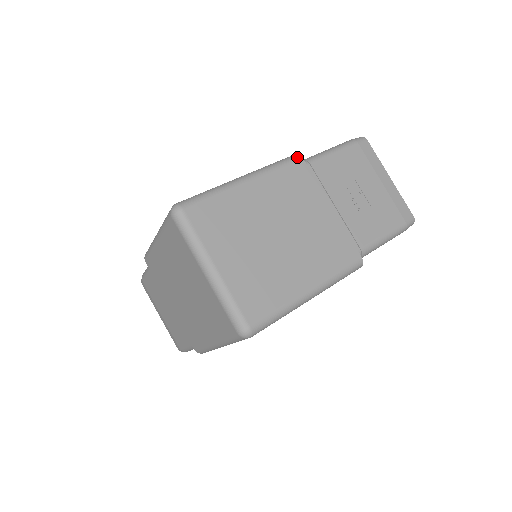
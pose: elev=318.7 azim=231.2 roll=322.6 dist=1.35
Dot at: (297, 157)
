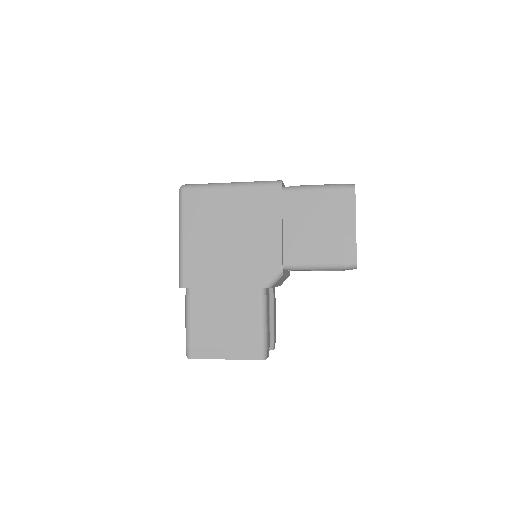
Dot at: occluded
